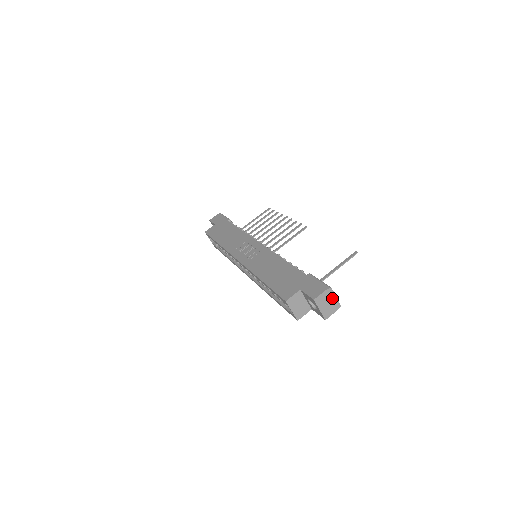
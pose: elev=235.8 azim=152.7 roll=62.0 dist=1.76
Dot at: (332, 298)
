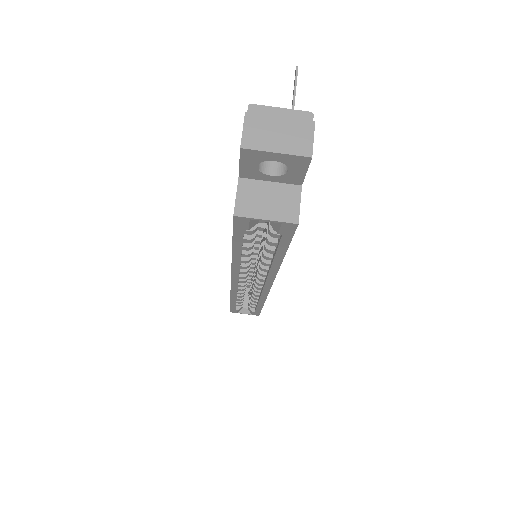
Dot at: (276, 117)
